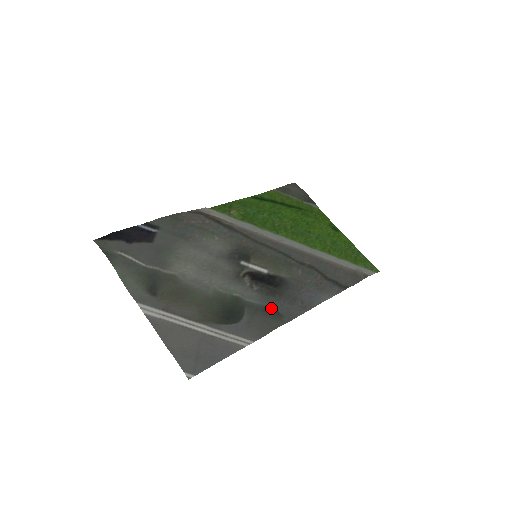
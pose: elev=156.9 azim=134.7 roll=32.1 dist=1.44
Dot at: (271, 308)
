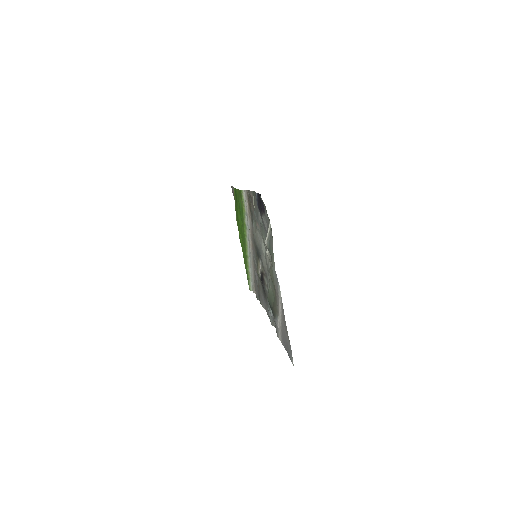
Dot at: occluded
